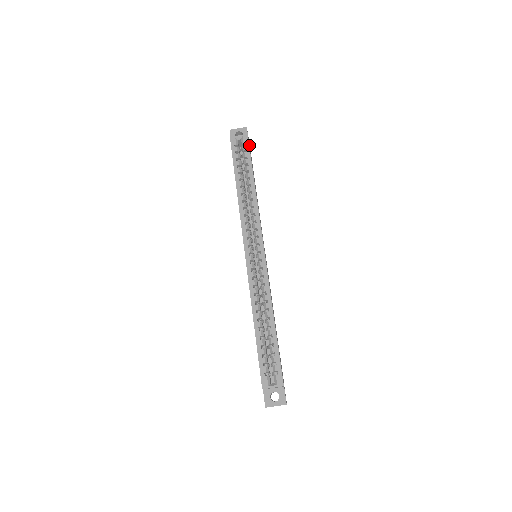
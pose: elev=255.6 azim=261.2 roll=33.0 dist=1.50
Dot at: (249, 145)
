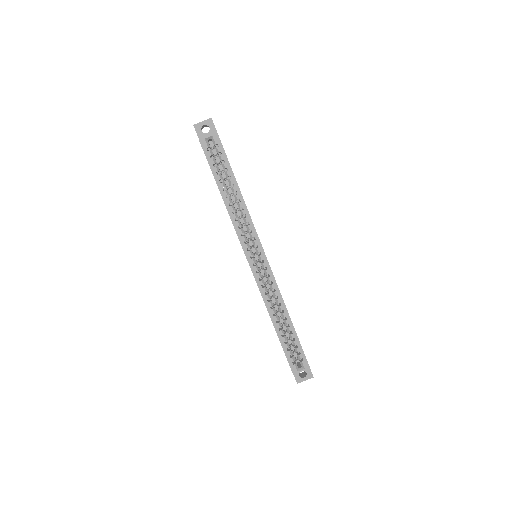
Dot at: occluded
